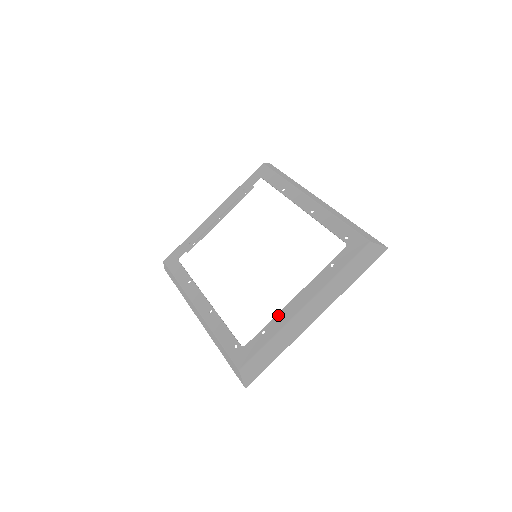
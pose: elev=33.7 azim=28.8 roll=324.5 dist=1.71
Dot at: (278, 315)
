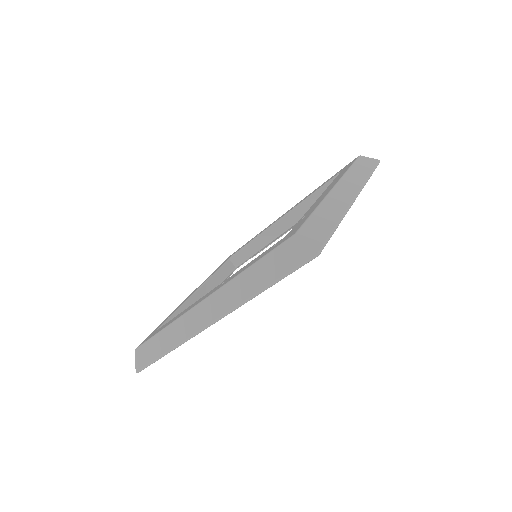
Dot at: (310, 208)
